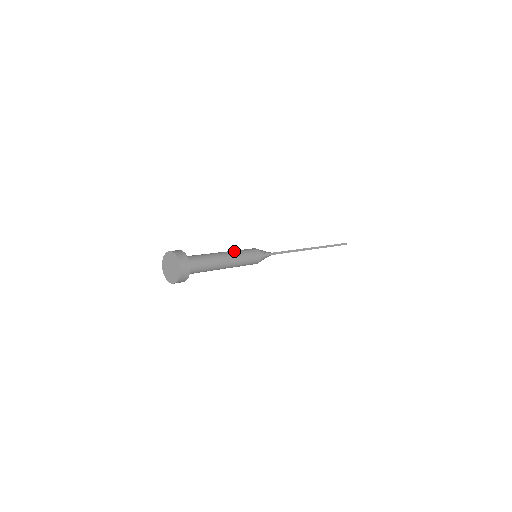
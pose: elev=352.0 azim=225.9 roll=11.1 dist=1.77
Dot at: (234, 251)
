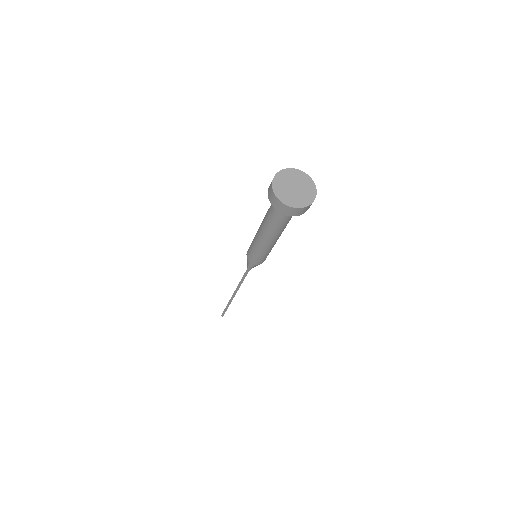
Dot at: occluded
